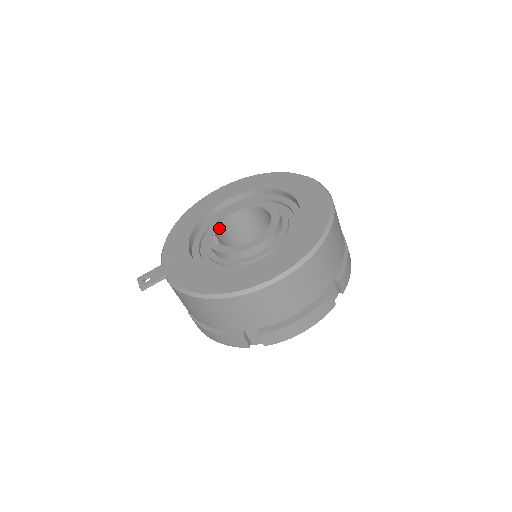
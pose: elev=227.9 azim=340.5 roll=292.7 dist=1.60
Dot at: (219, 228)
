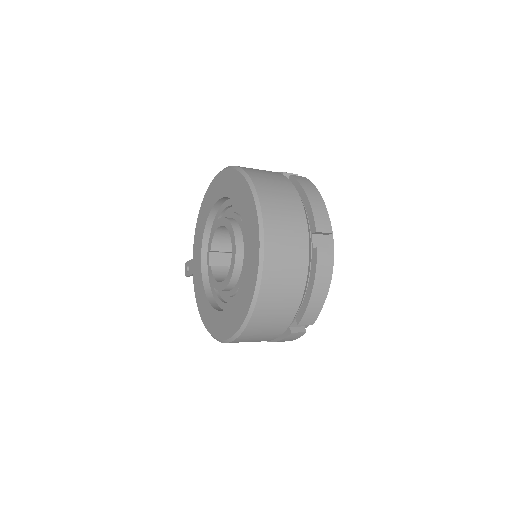
Dot at: (215, 238)
